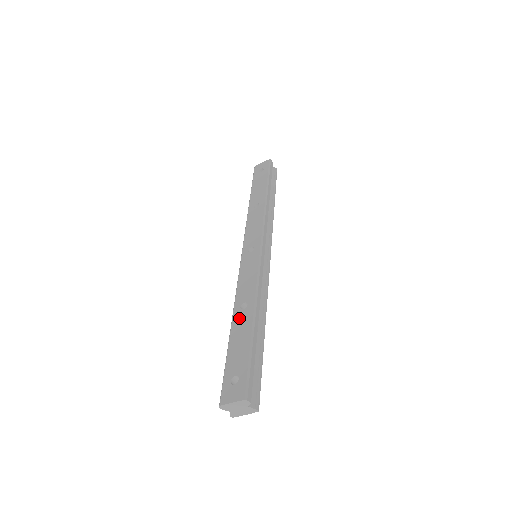
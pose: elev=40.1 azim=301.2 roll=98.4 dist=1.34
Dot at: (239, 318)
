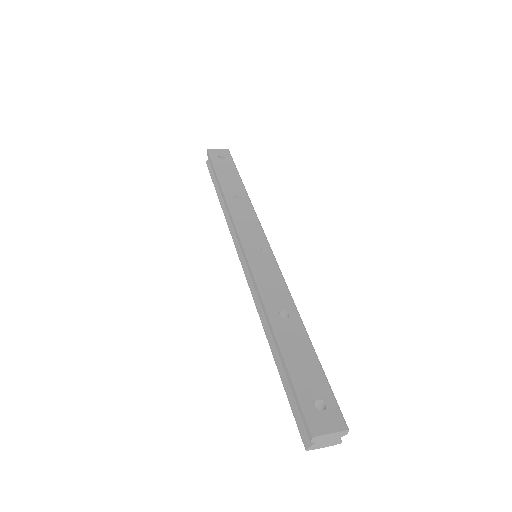
Dot at: (286, 328)
